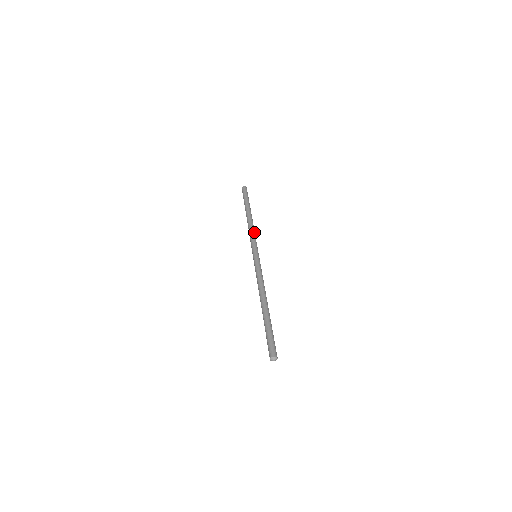
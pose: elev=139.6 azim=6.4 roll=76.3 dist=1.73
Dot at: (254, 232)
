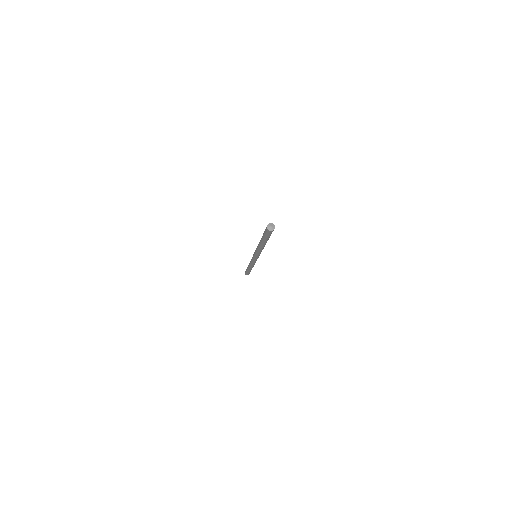
Dot at: occluded
